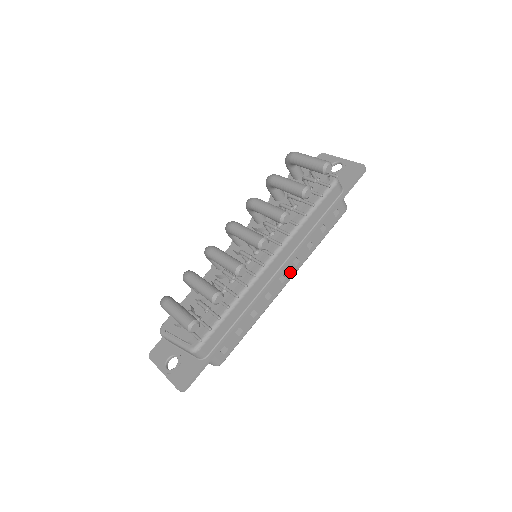
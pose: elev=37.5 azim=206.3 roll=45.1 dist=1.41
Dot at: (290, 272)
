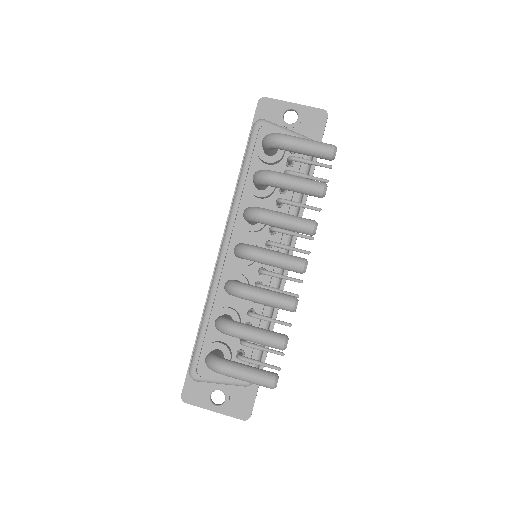
Dot at: occluded
